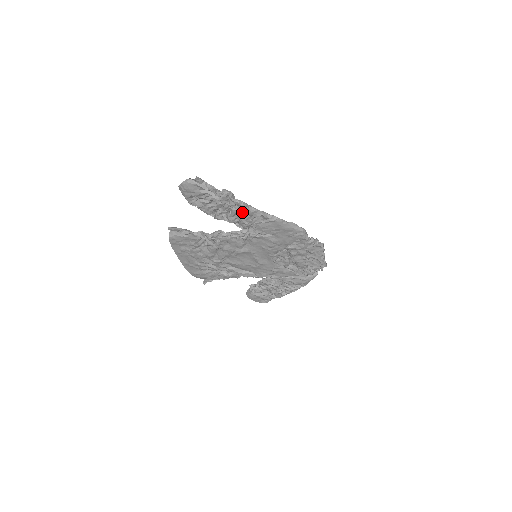
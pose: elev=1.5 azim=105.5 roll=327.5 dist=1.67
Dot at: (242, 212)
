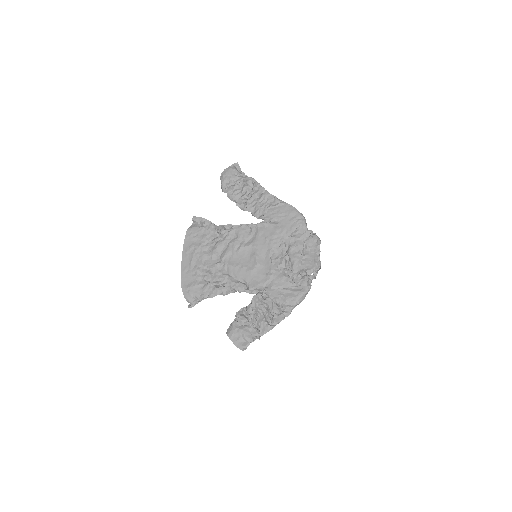
Dot at: (259, 197)
